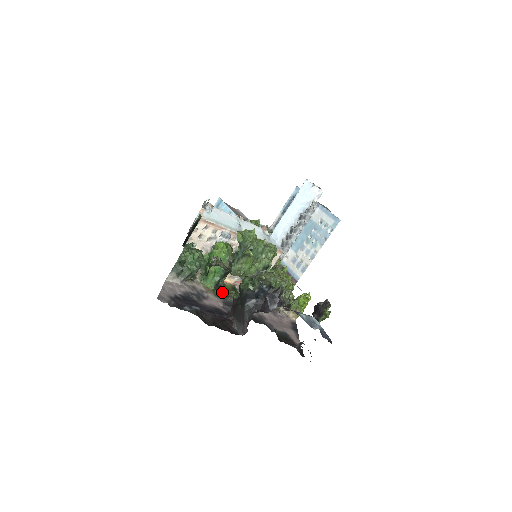
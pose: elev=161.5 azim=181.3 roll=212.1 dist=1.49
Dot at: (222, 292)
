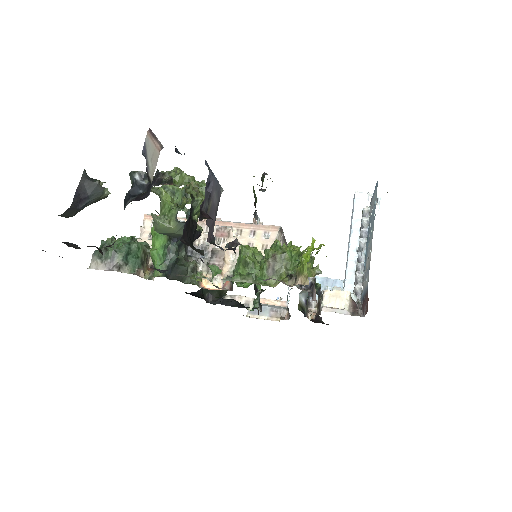
Dot at: occluded
